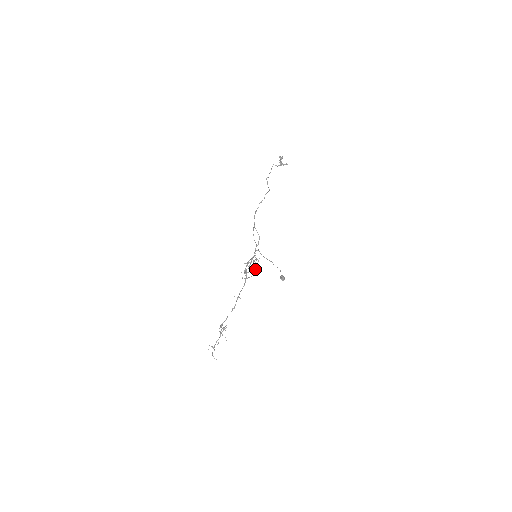
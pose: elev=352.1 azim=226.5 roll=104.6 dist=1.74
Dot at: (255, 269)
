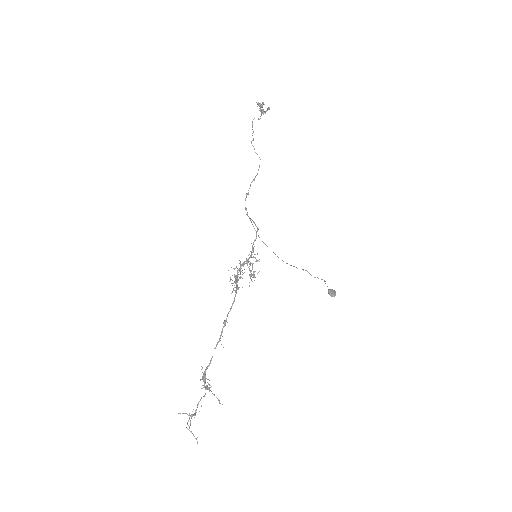
Dot at: occluded
